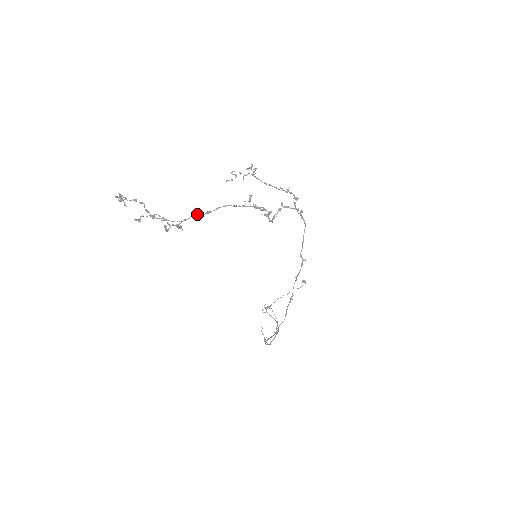
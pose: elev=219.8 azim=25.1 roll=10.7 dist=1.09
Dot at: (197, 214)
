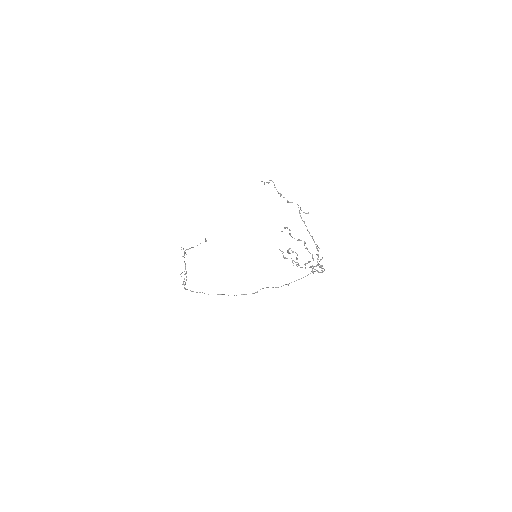
Dot at: (312, 266)
